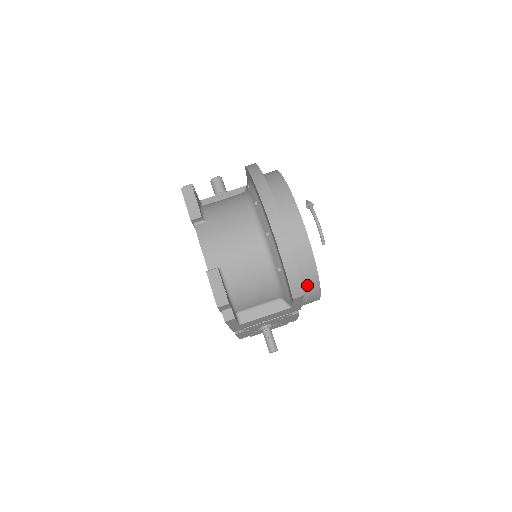
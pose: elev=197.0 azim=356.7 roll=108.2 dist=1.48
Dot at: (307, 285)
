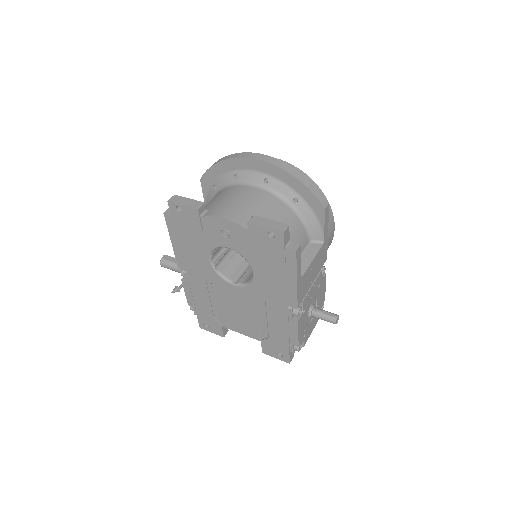
Dot at: occluded
